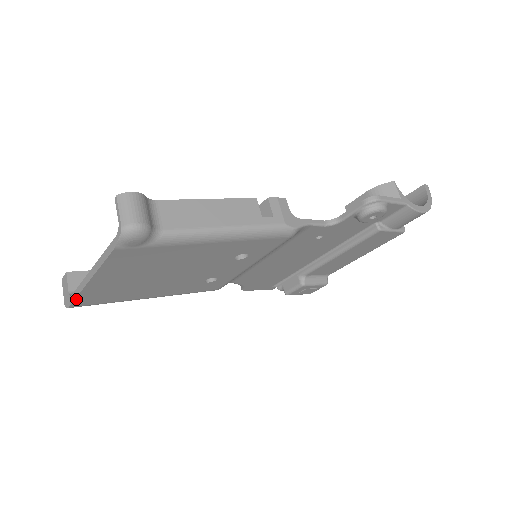
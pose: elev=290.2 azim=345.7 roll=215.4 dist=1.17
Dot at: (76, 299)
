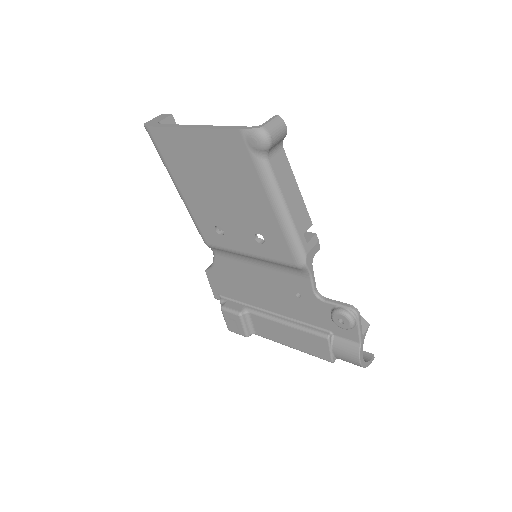
Dot at: (161, 128)
